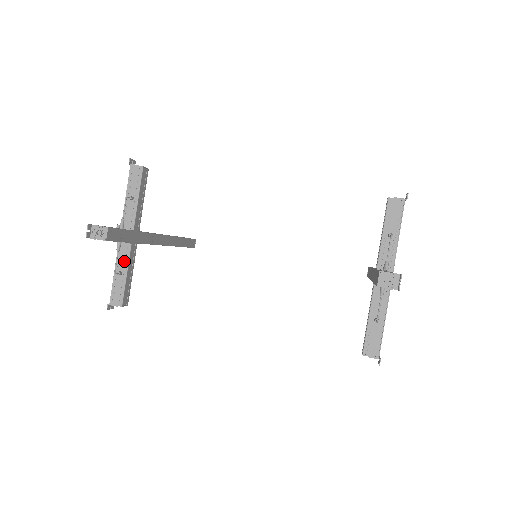
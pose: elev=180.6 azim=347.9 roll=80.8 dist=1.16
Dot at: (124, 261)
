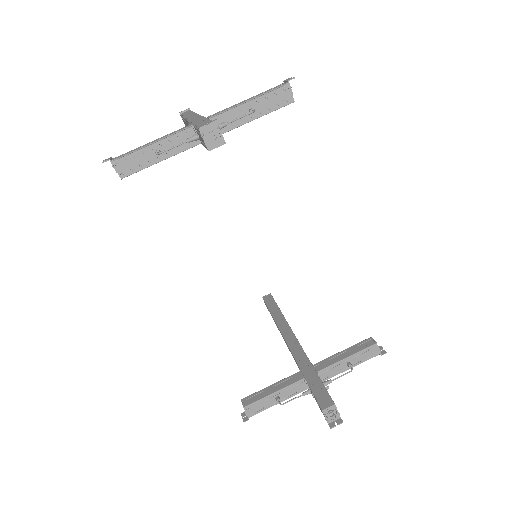
Dot at: (175, 148)
